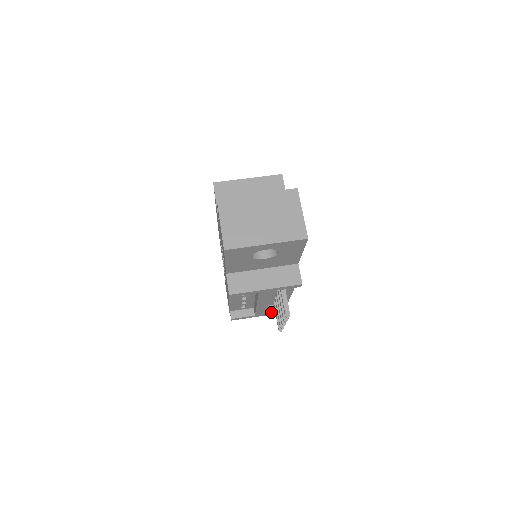
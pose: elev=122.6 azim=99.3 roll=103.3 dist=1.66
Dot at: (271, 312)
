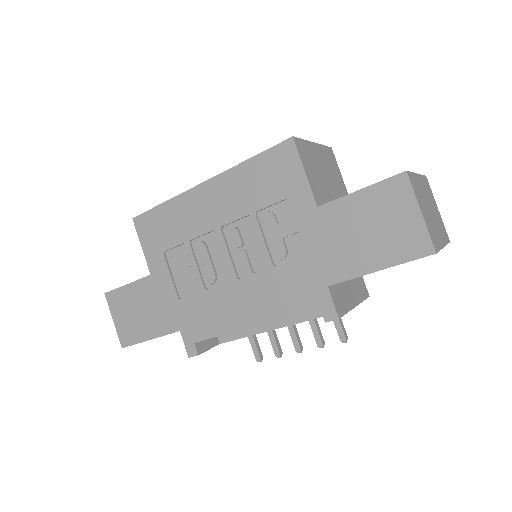
Dot at: occluded
